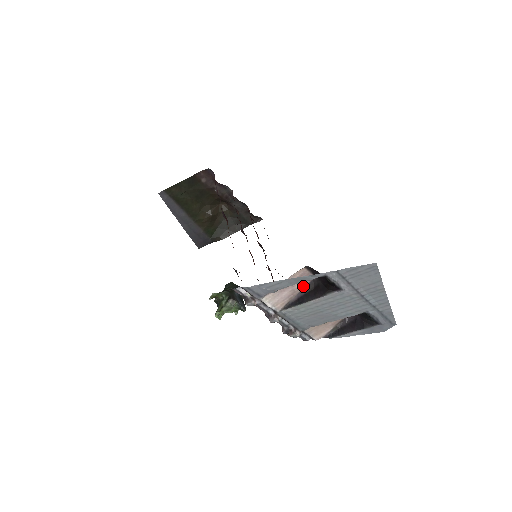
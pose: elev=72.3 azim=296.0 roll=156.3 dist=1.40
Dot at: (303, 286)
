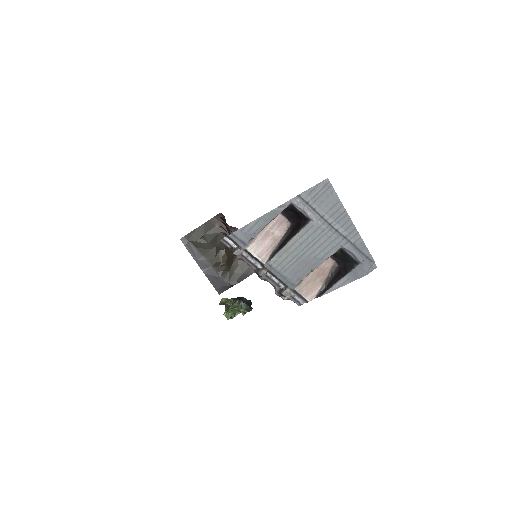
Dot at: (282, 233)
